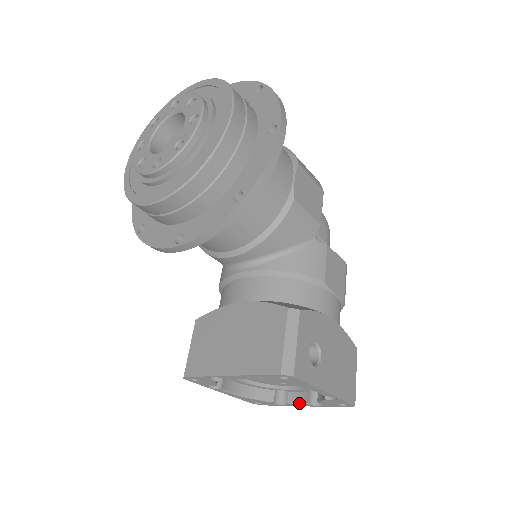
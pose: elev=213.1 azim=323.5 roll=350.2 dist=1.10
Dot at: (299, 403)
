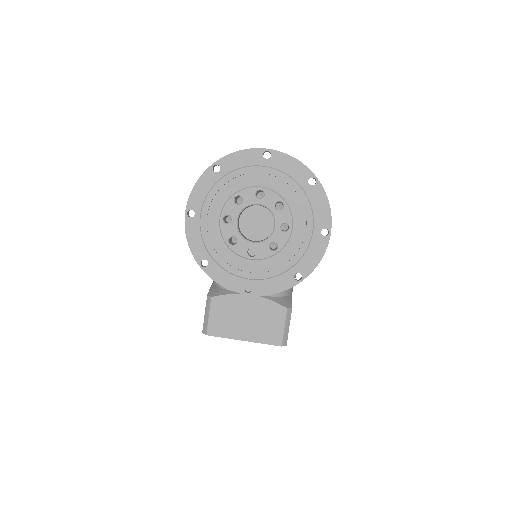
Dot at: occluded
